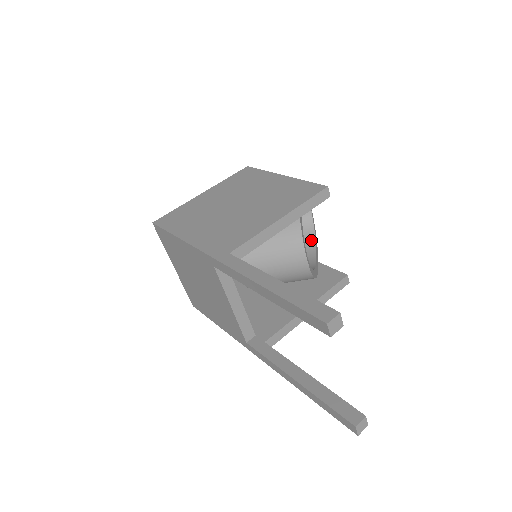
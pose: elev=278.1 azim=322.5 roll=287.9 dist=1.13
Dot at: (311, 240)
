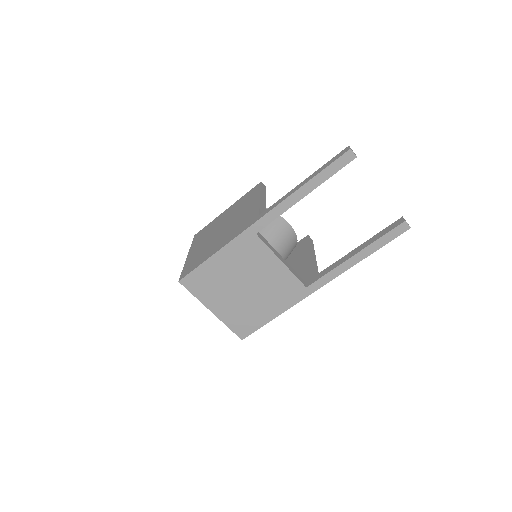
Dot at: occluded
